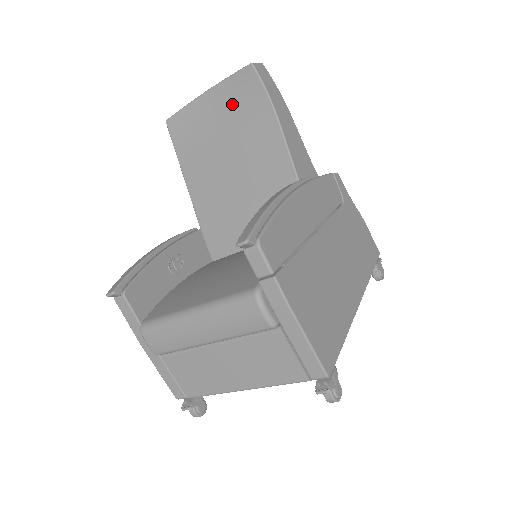
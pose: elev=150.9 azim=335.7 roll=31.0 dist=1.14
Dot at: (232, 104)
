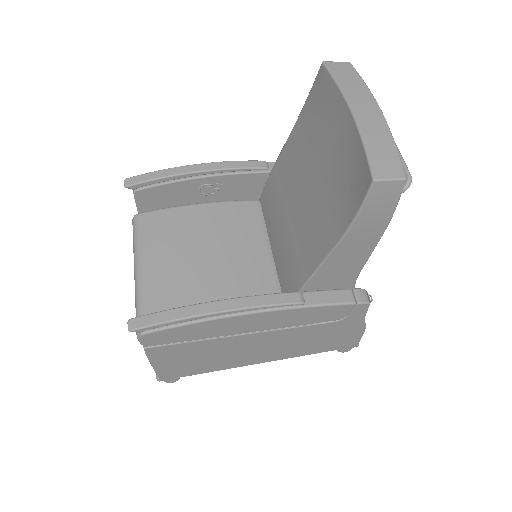
Dot at: (345, 164)
